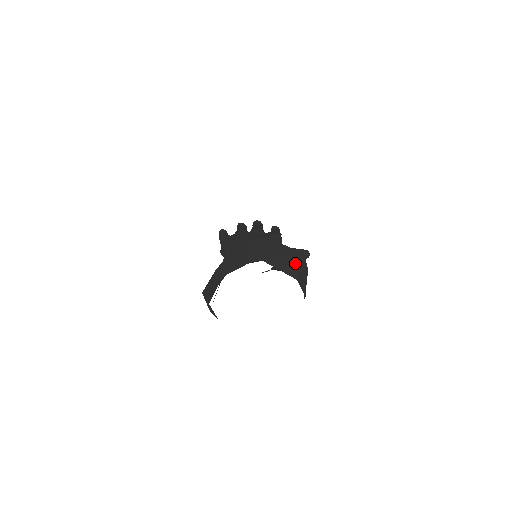
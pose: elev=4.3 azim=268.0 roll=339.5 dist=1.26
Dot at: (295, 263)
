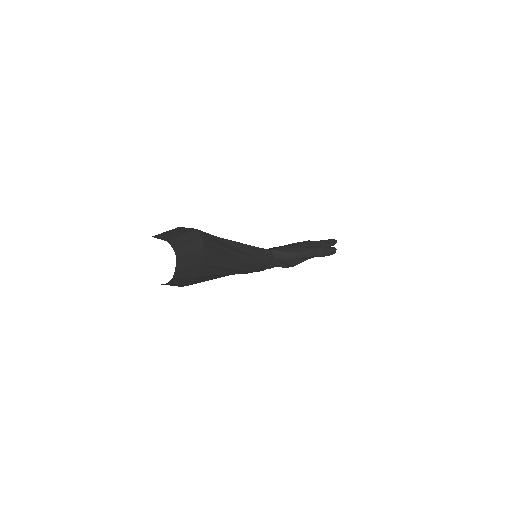
Dot at: (179, 234)
